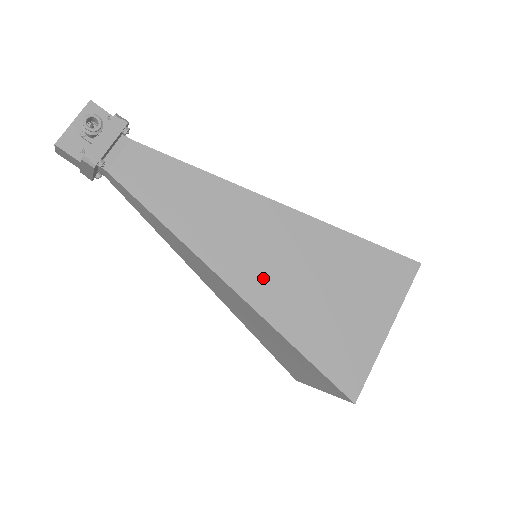
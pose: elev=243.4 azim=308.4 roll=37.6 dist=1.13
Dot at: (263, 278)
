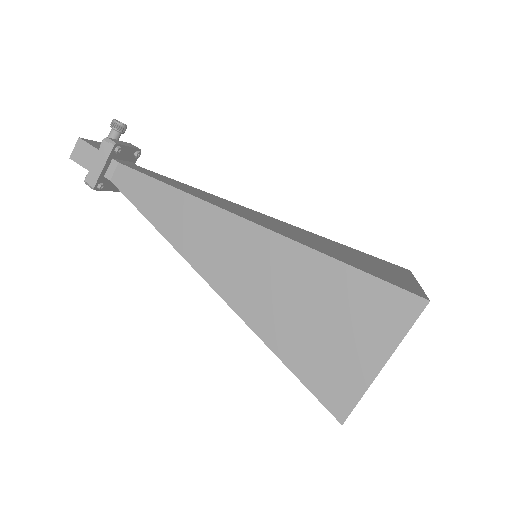
Dot at: (275, 227)
